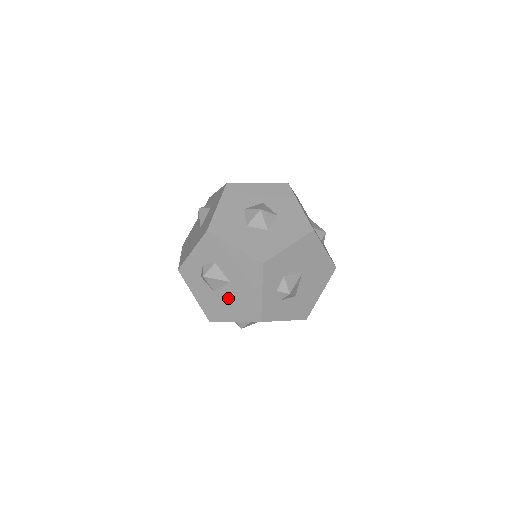
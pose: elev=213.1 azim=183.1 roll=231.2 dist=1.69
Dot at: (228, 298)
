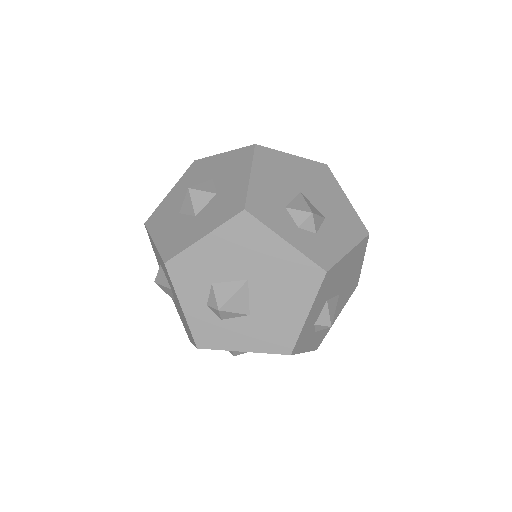
Dot at: (269, 300)
